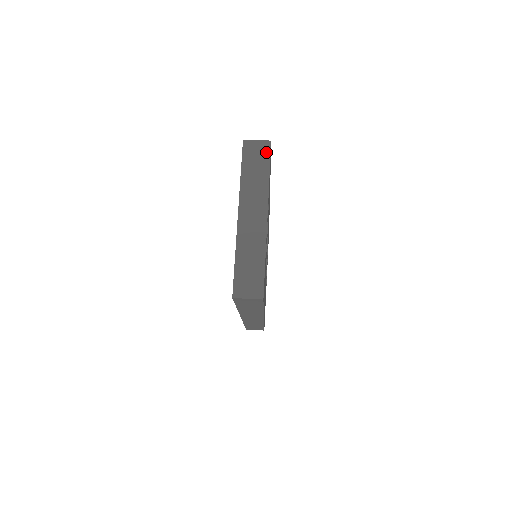
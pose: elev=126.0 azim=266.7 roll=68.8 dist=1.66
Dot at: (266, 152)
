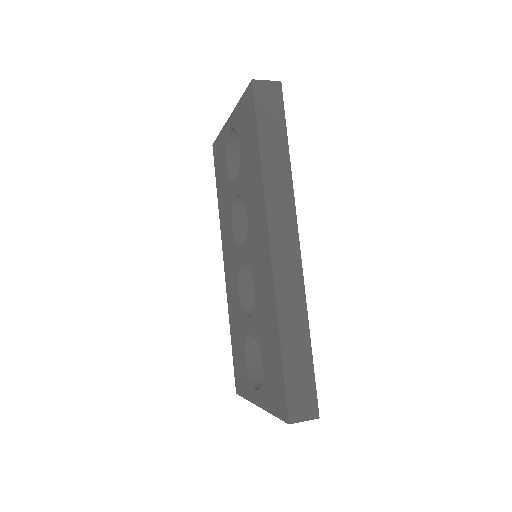
Dot at: occluded
